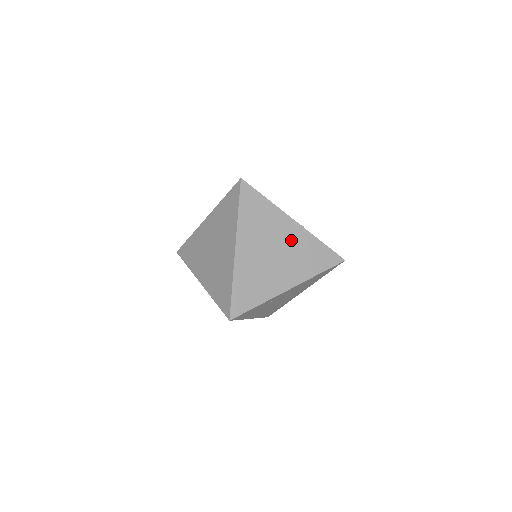
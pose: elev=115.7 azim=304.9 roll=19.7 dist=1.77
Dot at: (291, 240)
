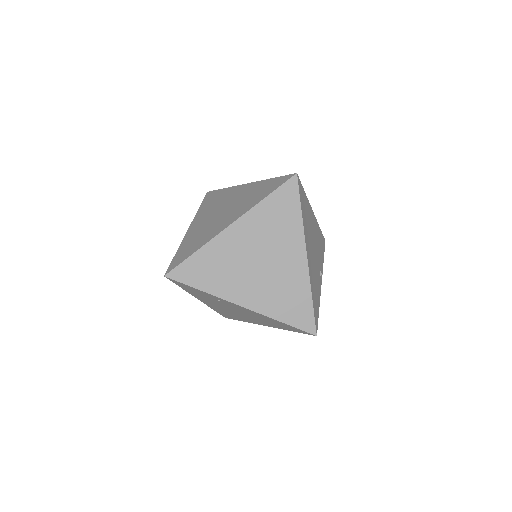
Dot at: (286, 268)
